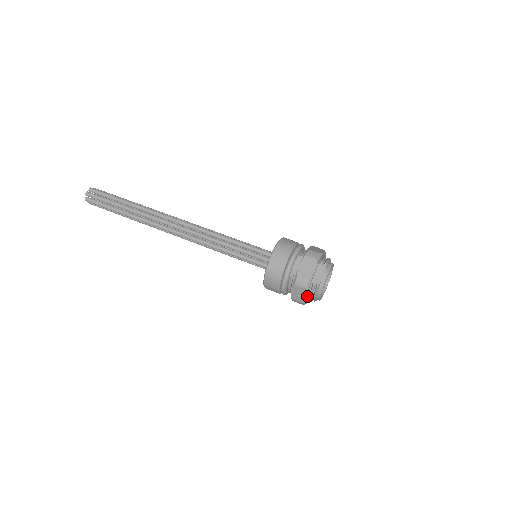
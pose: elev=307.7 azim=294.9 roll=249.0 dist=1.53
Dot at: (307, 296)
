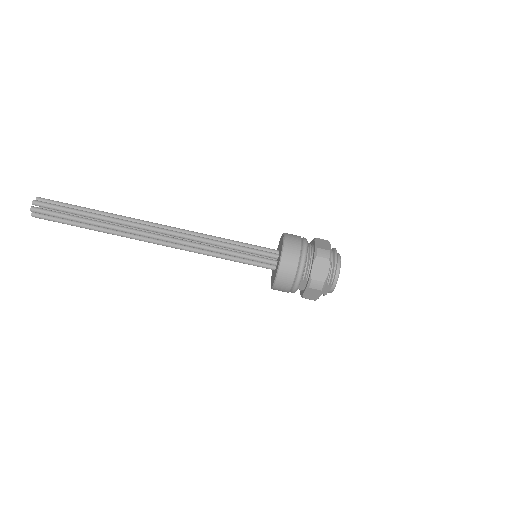
Dot at: occluded
